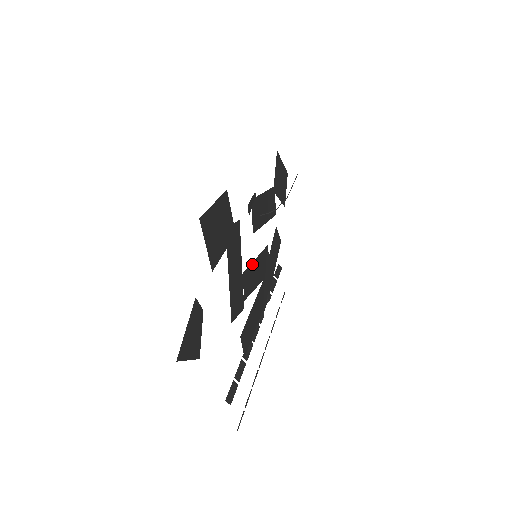
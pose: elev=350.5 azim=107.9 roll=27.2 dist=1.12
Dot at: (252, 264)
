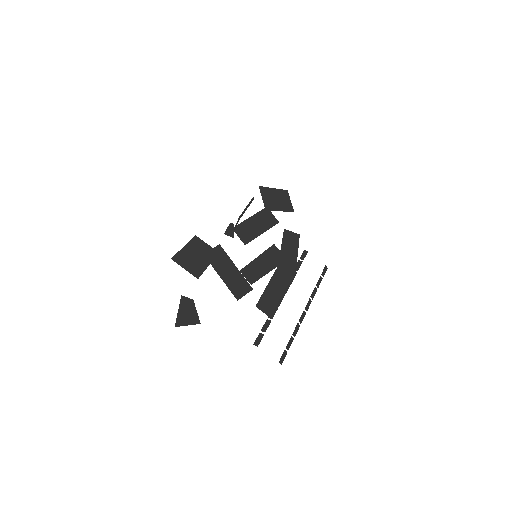
Dot at: (253, 262)
